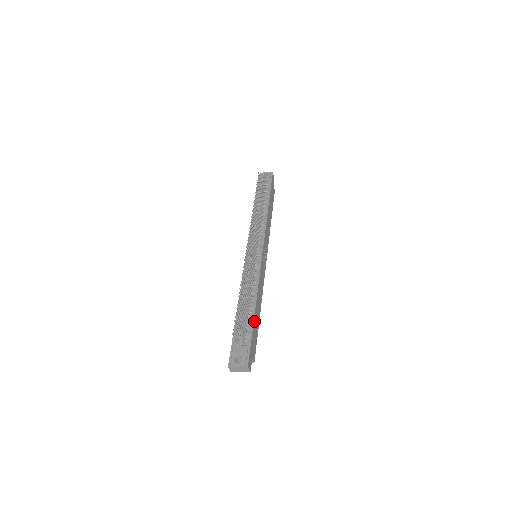
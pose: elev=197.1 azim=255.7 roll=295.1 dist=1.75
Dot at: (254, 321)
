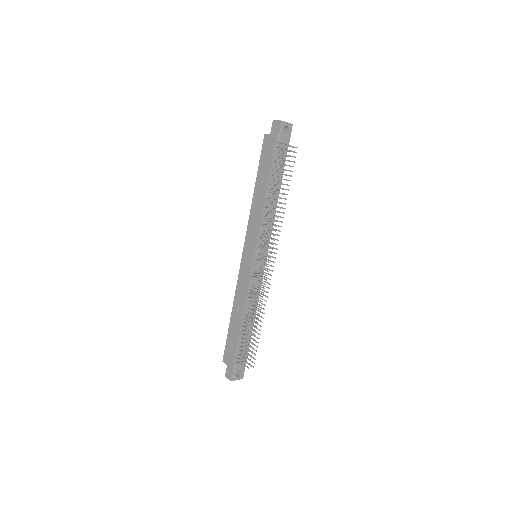
Dot at: occluded
